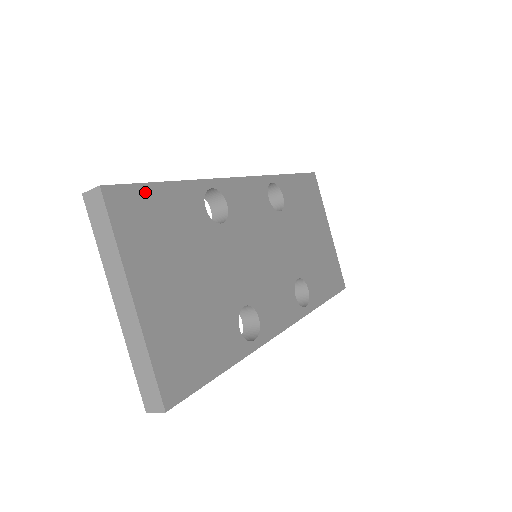
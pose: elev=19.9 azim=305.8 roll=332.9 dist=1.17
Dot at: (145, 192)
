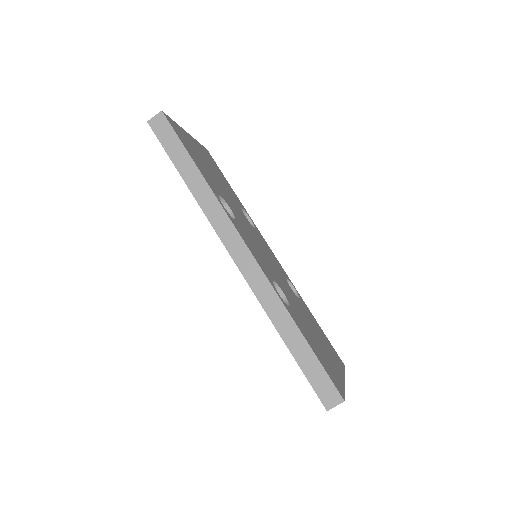
Dot at: (220, 171)
